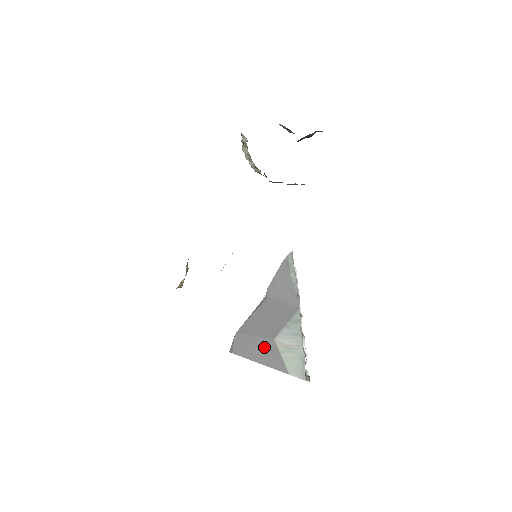
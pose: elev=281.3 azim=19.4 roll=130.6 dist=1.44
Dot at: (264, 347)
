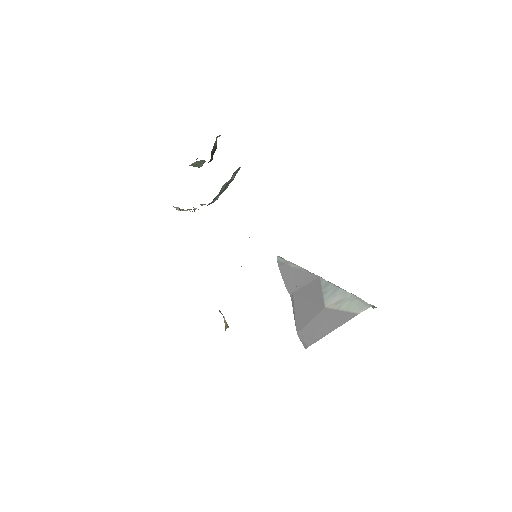
Dot at: (324, 319)
